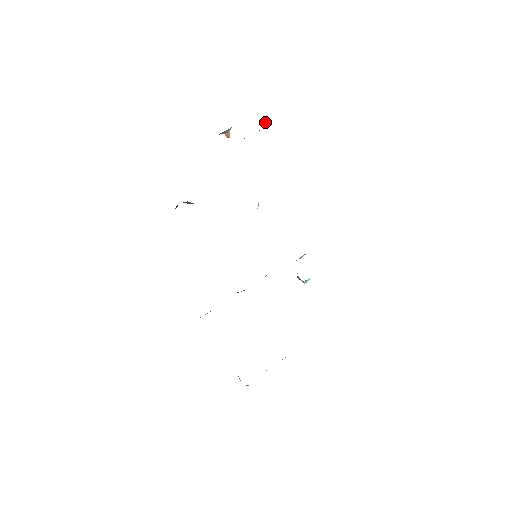
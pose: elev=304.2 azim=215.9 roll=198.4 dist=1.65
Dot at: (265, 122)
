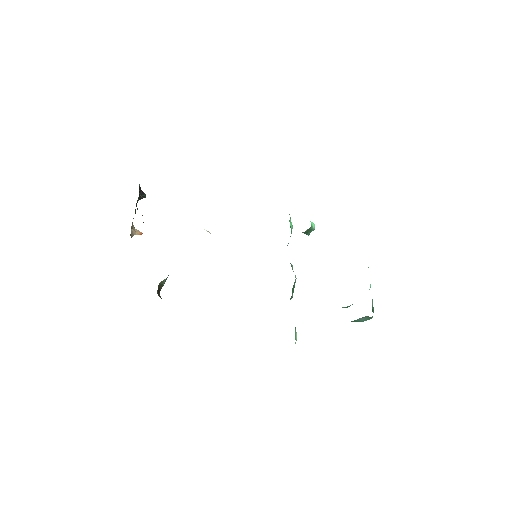
Dot at: (140, 194)
